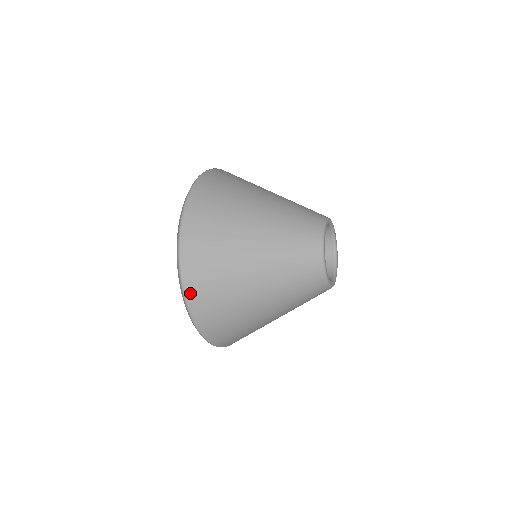
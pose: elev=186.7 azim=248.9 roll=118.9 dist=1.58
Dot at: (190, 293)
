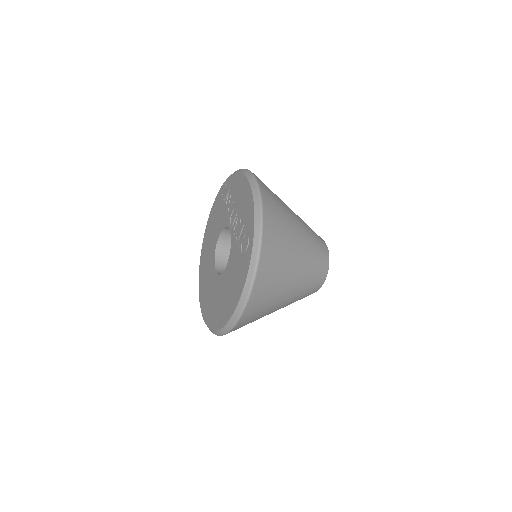
Dot at: (264, 249)
